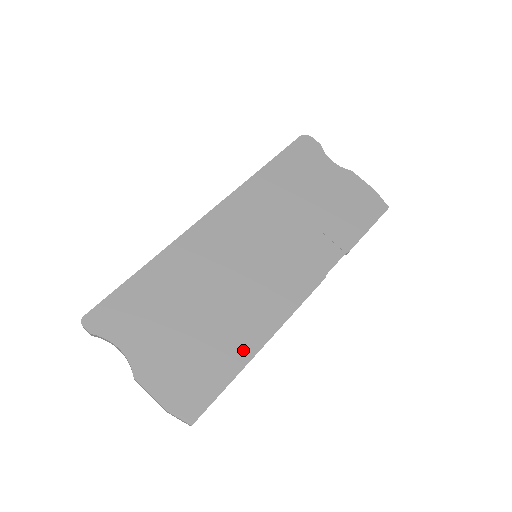
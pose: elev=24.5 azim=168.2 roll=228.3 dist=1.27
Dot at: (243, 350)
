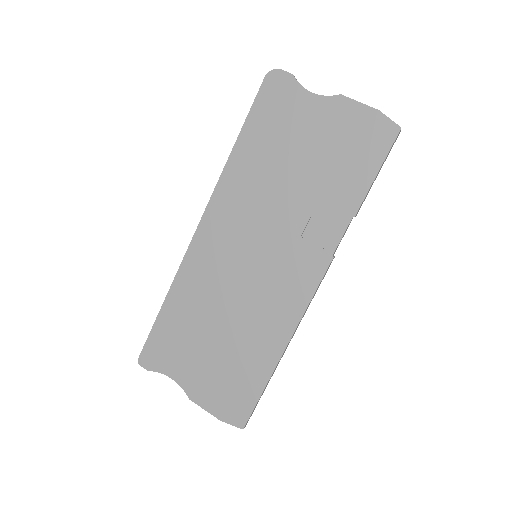
Dot at: (267, 358)
